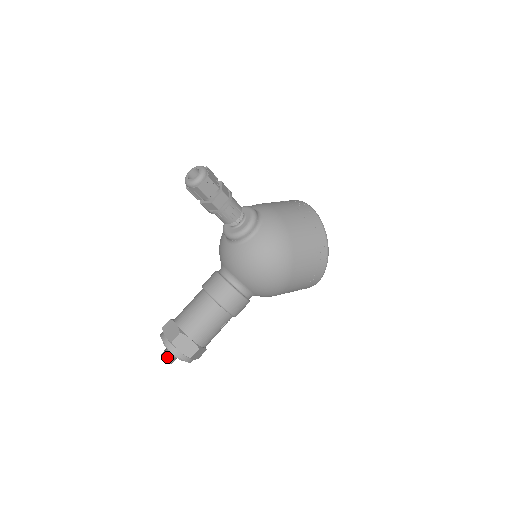
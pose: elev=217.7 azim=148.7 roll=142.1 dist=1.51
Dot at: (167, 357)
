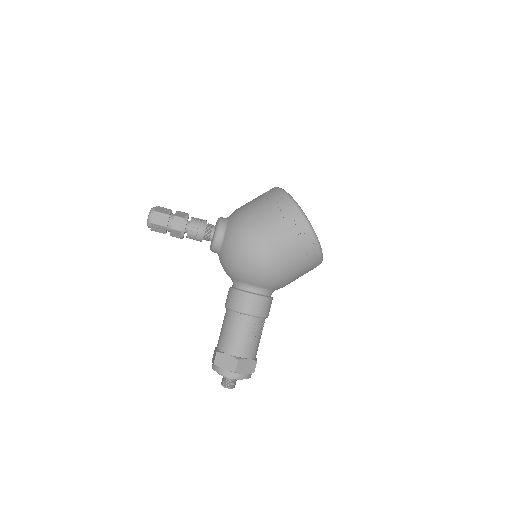
Dot at: (224, 382)
